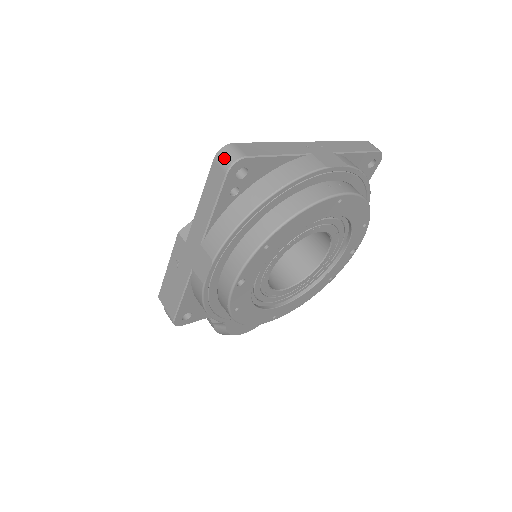
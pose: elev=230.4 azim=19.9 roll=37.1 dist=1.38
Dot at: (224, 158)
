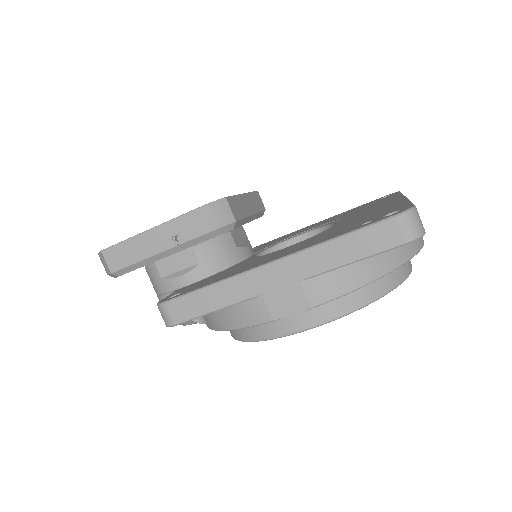
Dot at: (411, 226)
